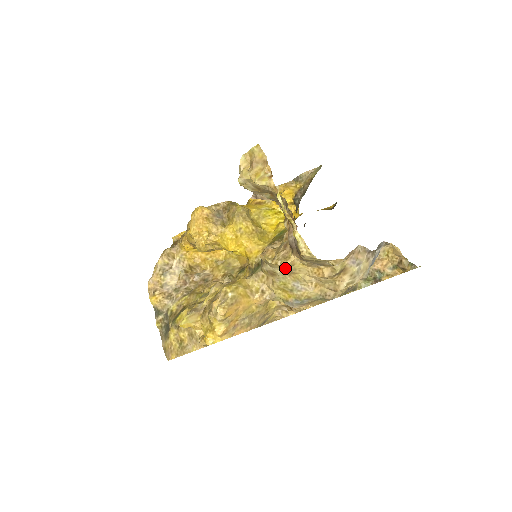
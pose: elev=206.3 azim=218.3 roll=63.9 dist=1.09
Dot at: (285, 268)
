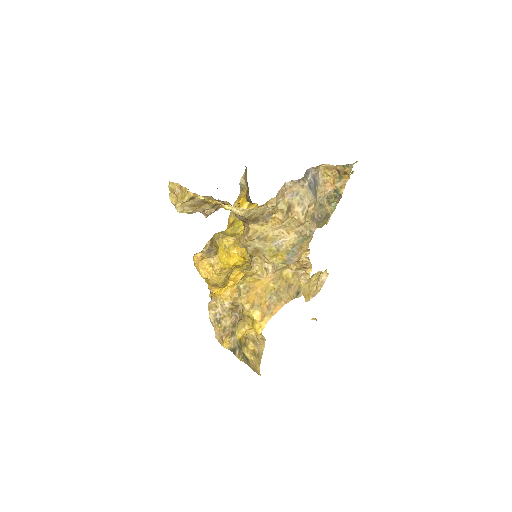
Dot at: (254, 238)
